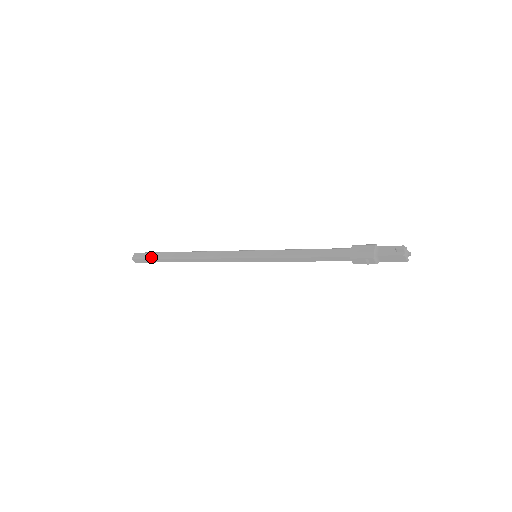
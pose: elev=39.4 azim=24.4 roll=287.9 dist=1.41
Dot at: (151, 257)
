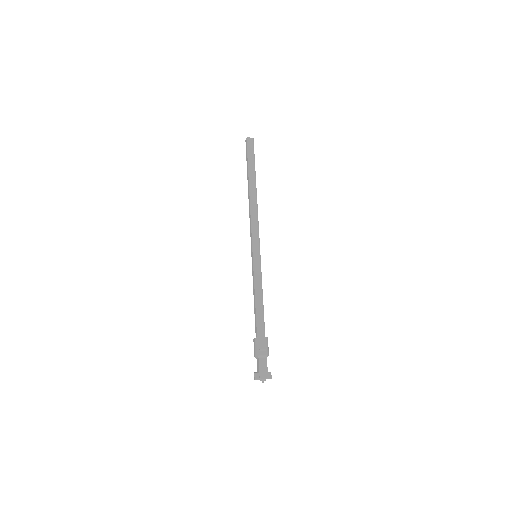
Dot at: (246, 160)
